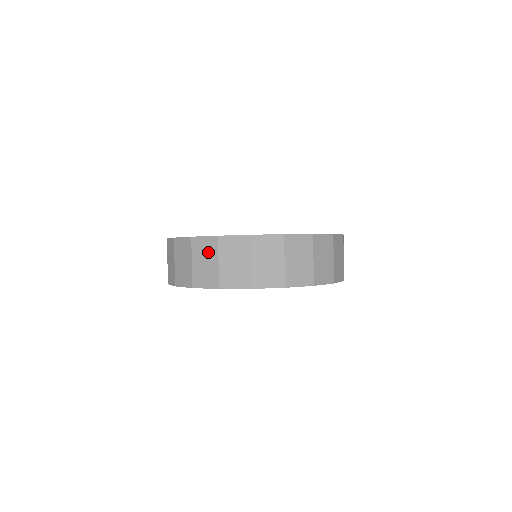
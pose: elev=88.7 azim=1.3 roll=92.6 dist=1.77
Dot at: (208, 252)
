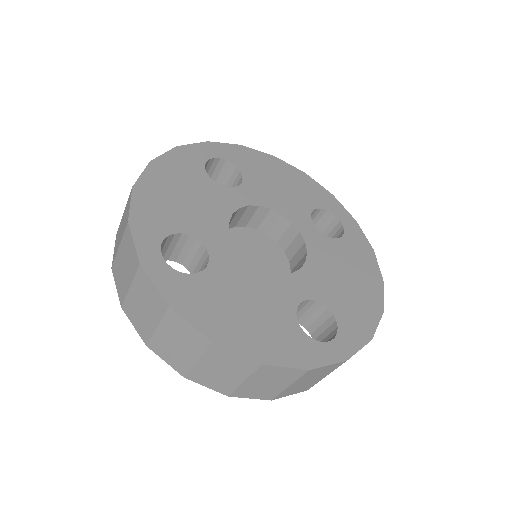
Dot at: (124, 223)
